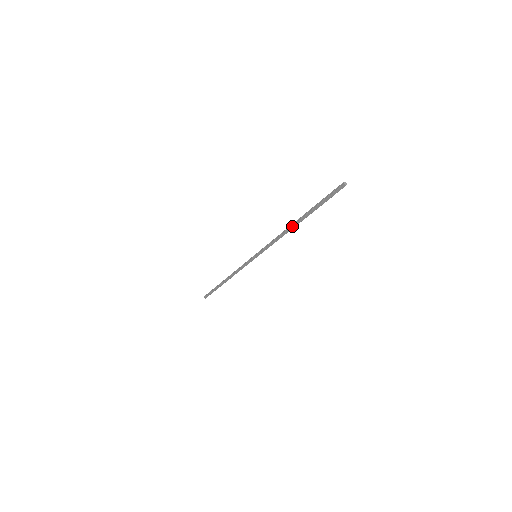
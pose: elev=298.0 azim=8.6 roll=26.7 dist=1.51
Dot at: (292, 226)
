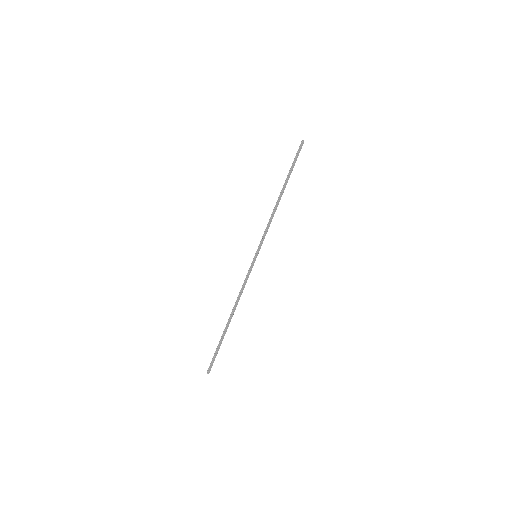
Dot at: (279, 198)
